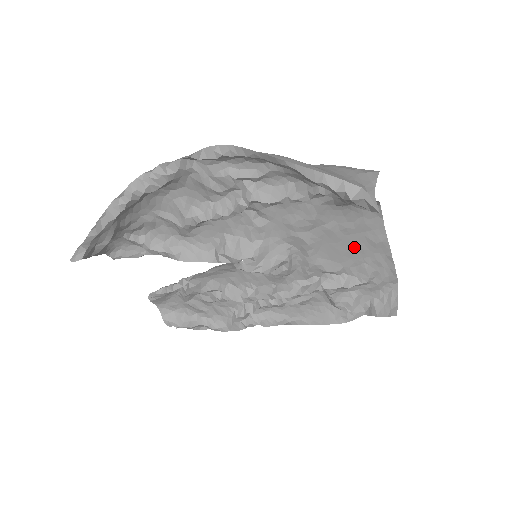
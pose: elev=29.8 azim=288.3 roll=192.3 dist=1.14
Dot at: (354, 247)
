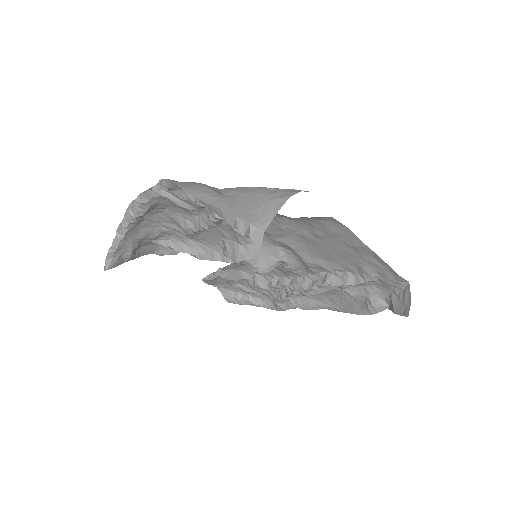
Dot at: (338, 250)
